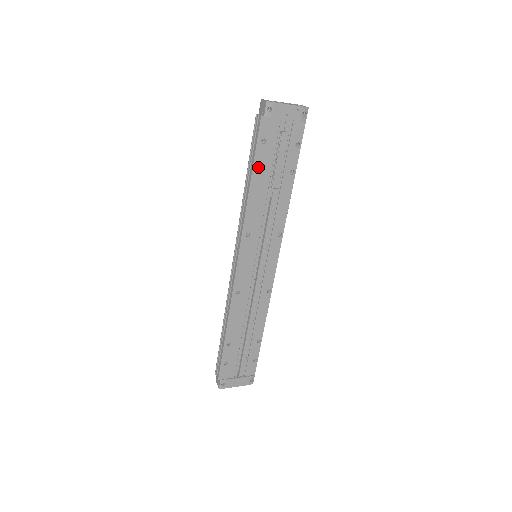
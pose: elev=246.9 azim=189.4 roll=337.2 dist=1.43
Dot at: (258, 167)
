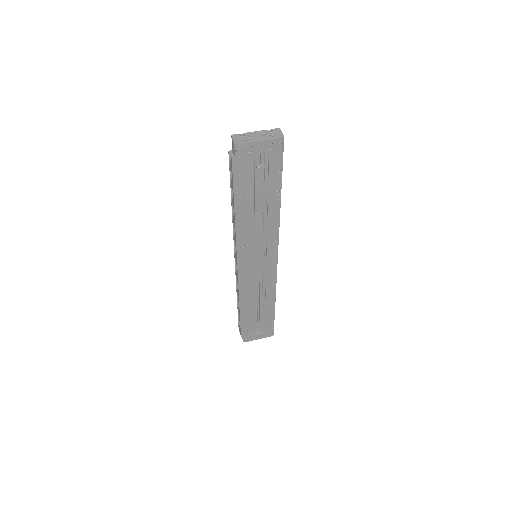
Dot at: (240, 195)
